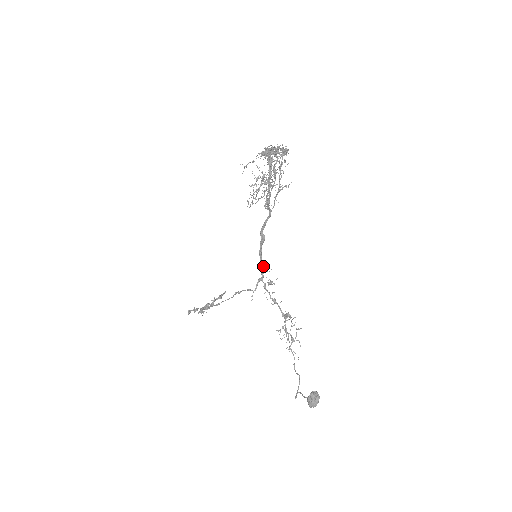
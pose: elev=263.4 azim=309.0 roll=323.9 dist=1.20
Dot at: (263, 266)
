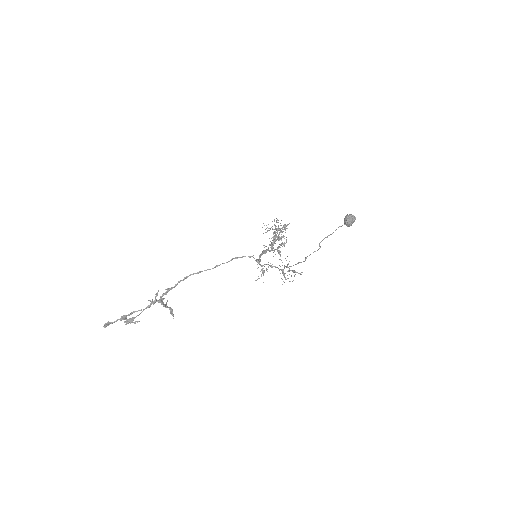
Dot at: occluded
